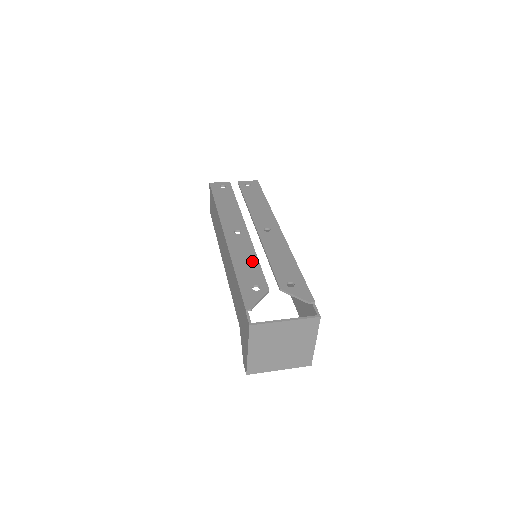
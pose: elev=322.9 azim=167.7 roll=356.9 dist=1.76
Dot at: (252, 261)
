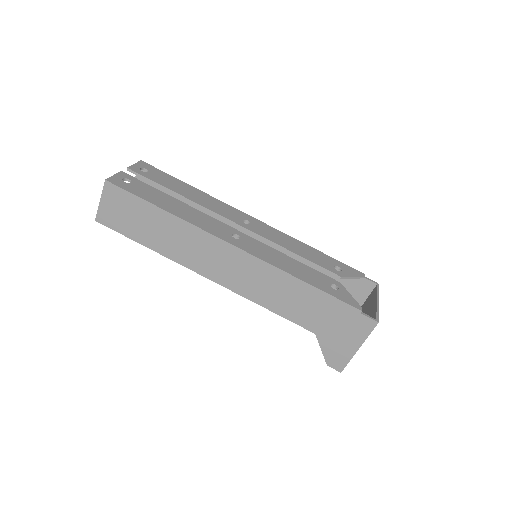
Dot at: (293, 262)
